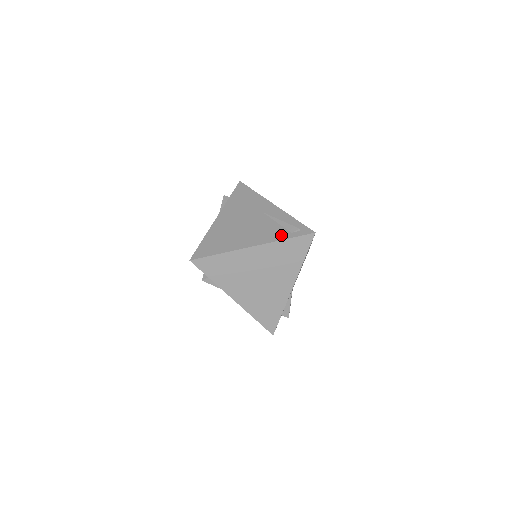
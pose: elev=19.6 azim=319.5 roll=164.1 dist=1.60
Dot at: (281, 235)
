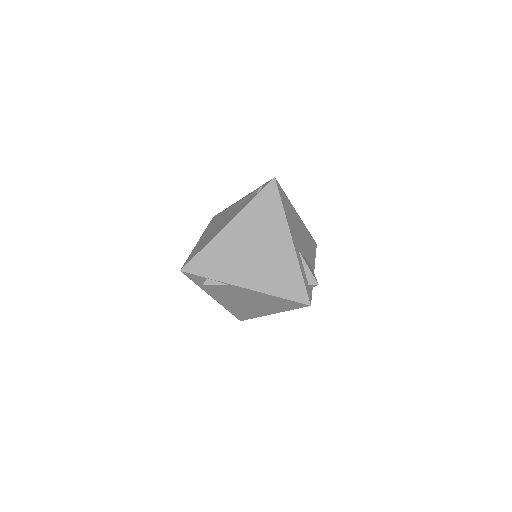
Dot at: (248, 201)
